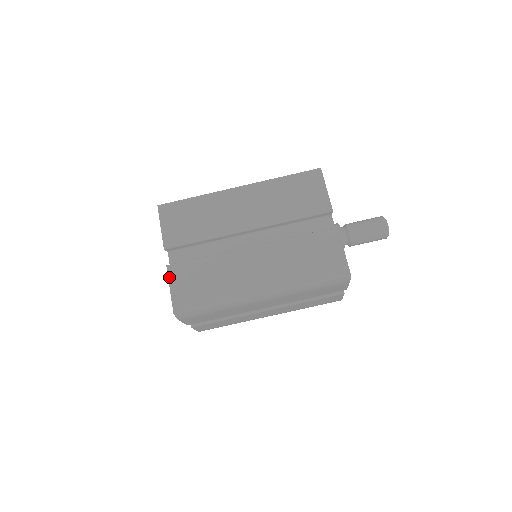
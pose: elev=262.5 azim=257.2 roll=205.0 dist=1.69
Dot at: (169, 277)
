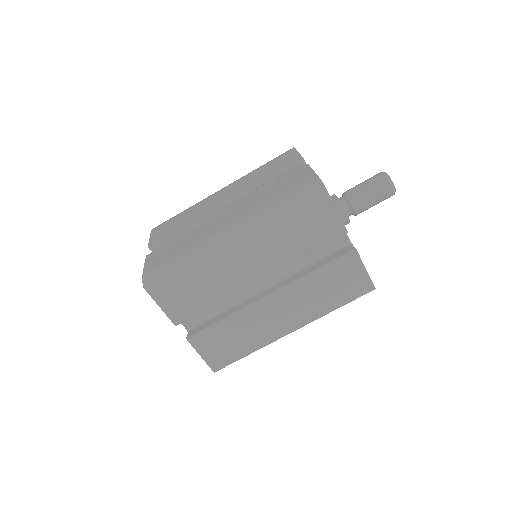
Dot at: (195, 348)
